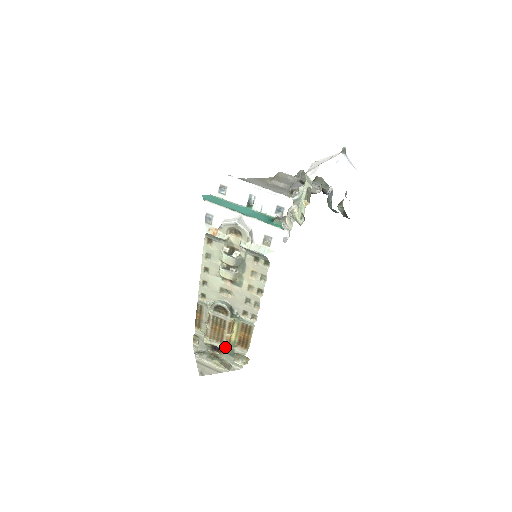
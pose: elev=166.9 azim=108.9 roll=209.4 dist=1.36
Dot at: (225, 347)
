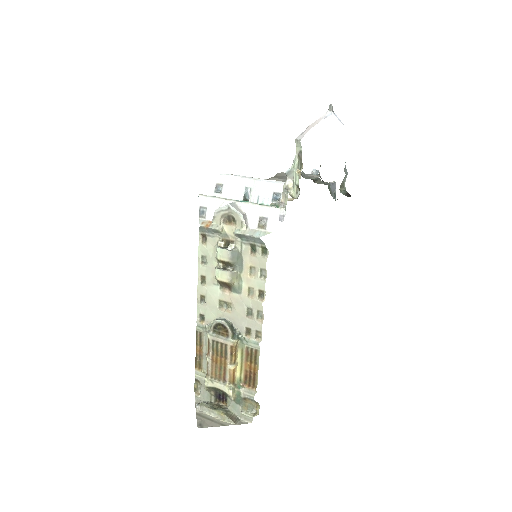
Dot at: (229, 387)
